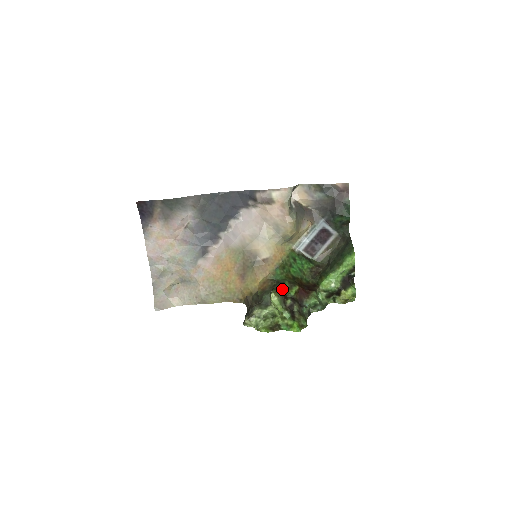
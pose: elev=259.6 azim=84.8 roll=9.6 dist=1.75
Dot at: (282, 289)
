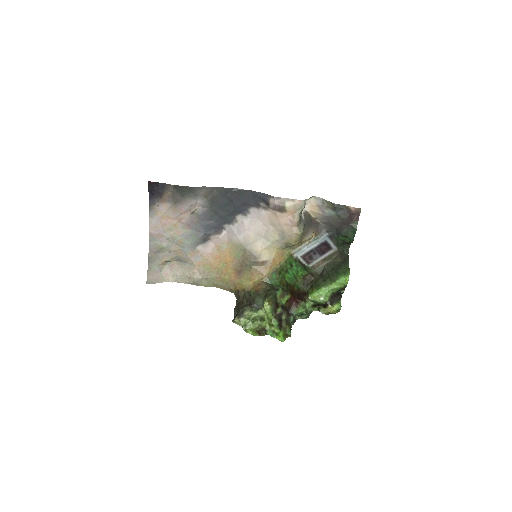
Dot at: (275, 296)
